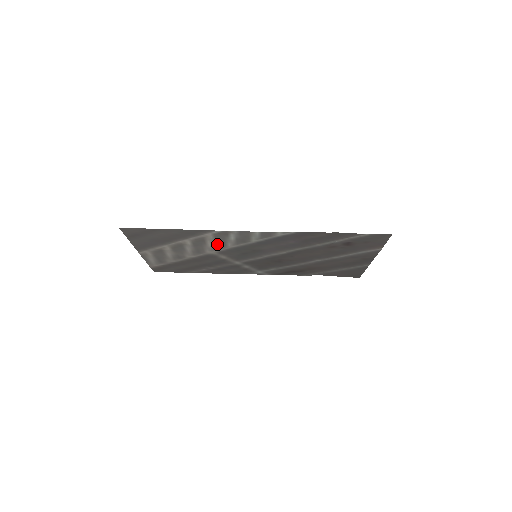
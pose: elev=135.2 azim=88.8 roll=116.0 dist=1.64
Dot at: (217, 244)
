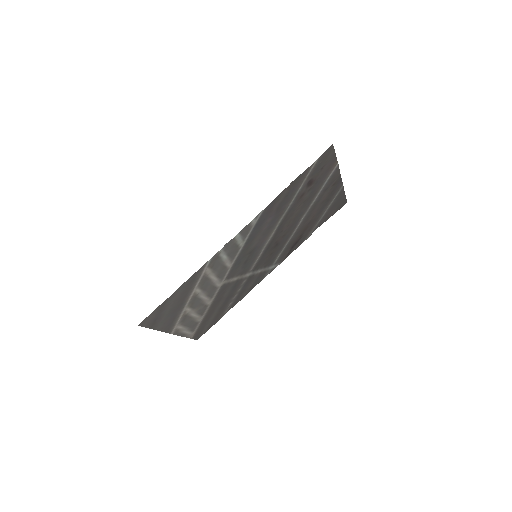
Dot at: (219, 273)
